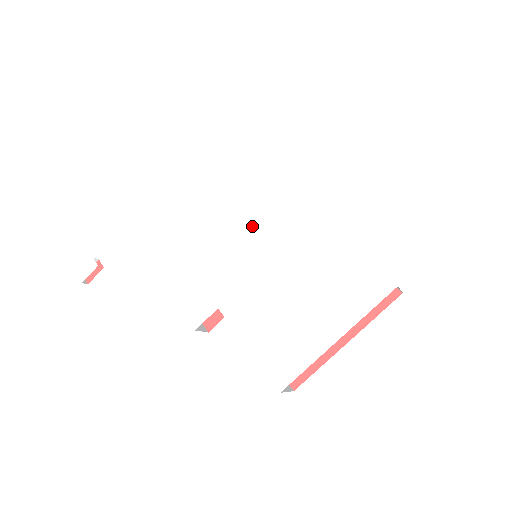
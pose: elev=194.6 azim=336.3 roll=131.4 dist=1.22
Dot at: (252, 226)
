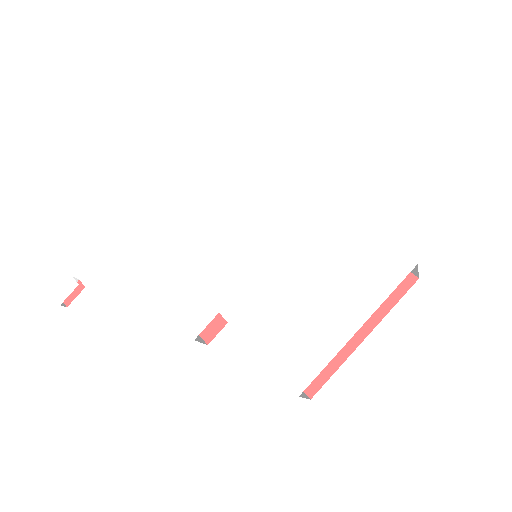
Dot at: (250, 223)
